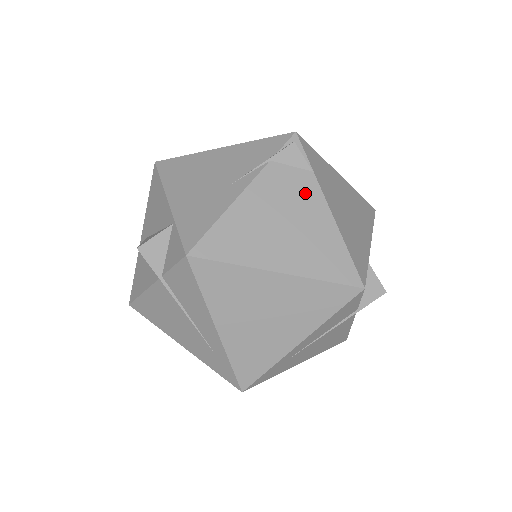
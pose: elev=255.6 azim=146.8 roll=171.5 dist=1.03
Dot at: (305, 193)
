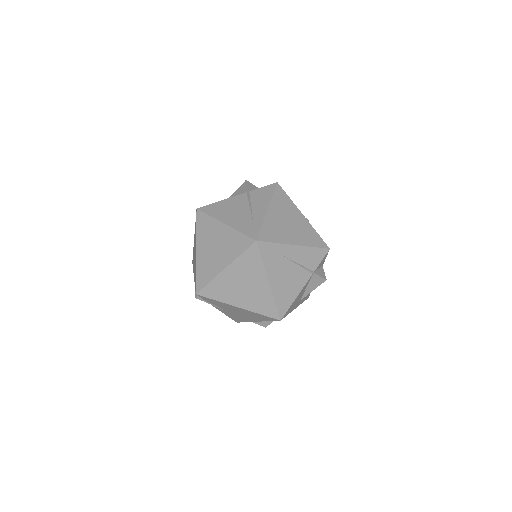
Dot at: occluded
